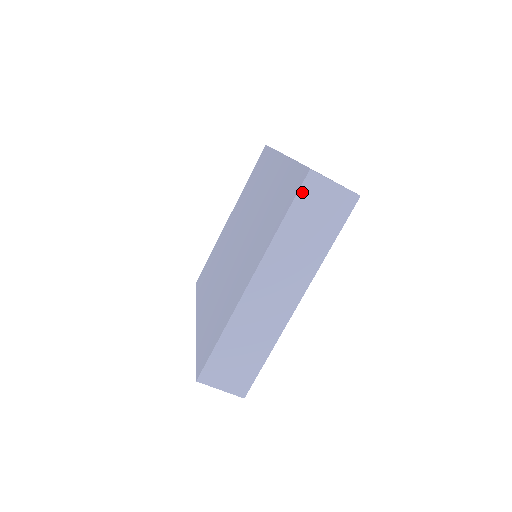
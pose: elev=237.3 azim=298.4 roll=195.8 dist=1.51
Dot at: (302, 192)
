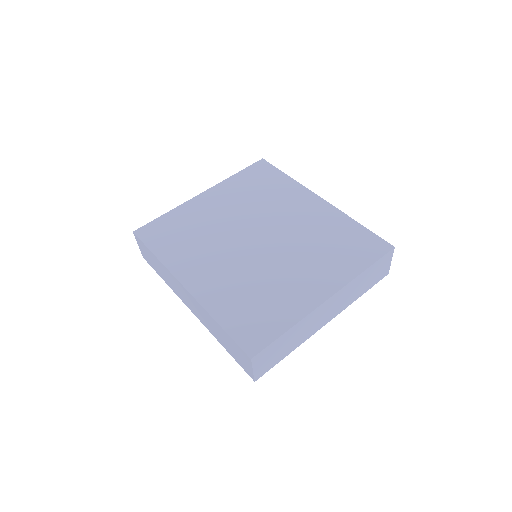
Dot at: (383, 257)
